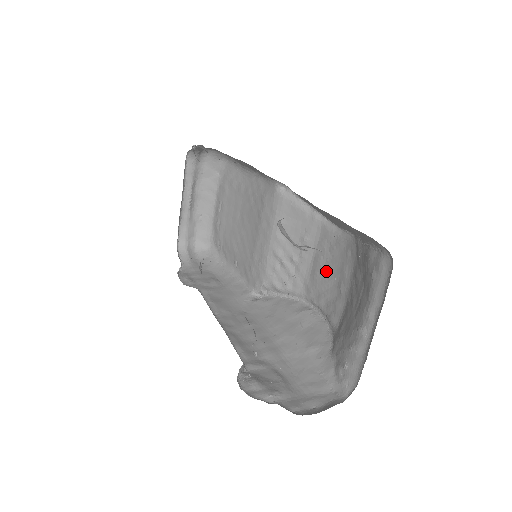
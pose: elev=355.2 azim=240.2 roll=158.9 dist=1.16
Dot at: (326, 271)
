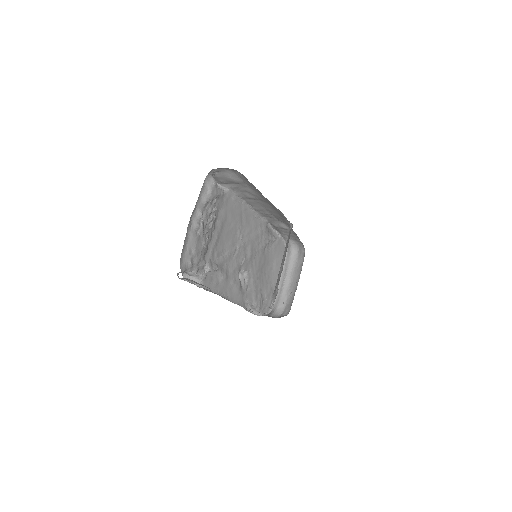
Dot at: occluded
